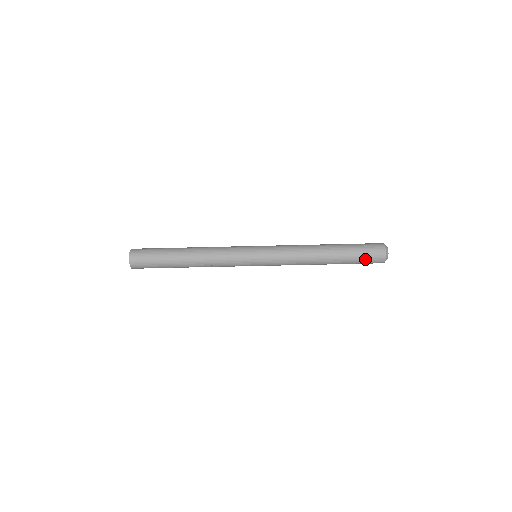
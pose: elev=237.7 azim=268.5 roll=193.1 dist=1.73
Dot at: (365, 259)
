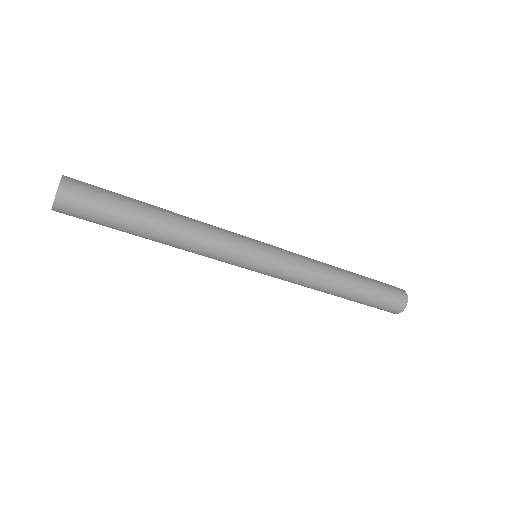
Dot at: (384, 303)
